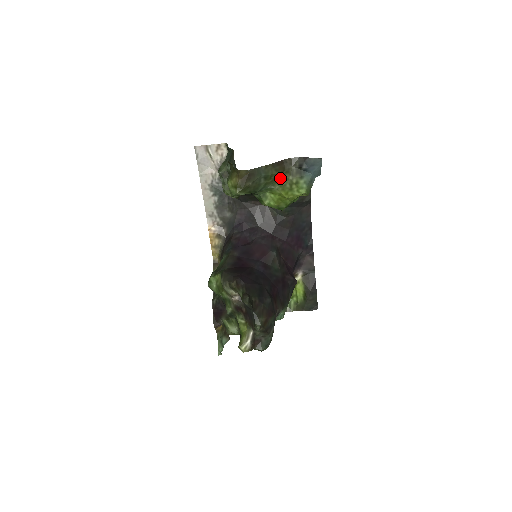
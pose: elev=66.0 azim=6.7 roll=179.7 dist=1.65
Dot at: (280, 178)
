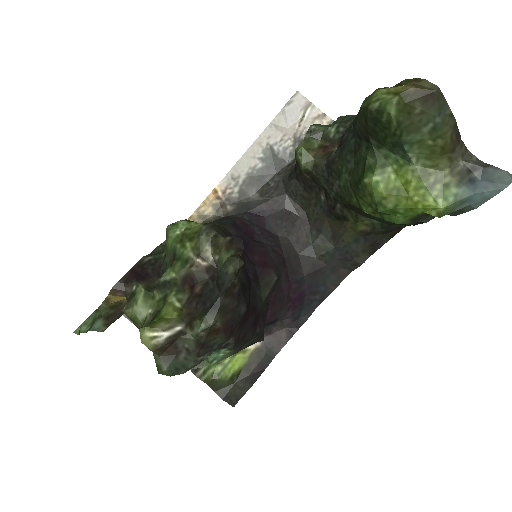
Dot at: (437, 157)
